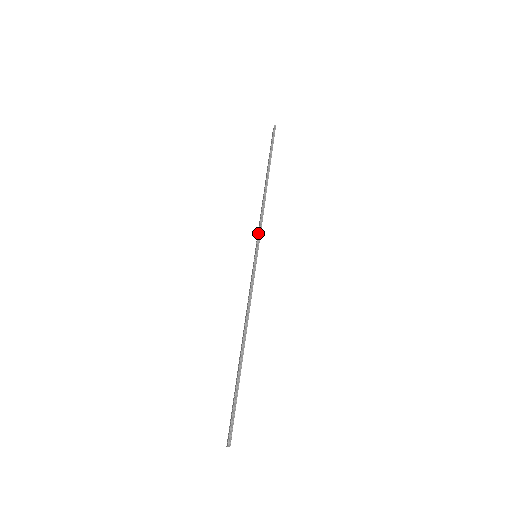
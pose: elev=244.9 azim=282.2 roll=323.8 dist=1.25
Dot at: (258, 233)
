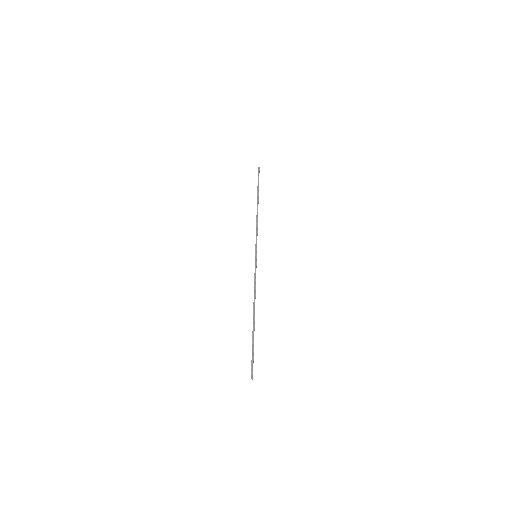
Dot at: occluded
